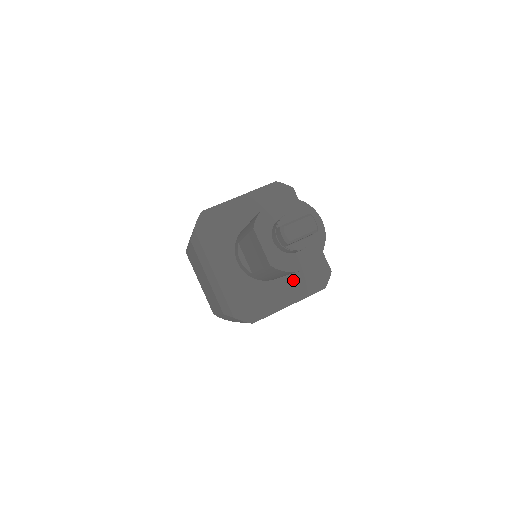
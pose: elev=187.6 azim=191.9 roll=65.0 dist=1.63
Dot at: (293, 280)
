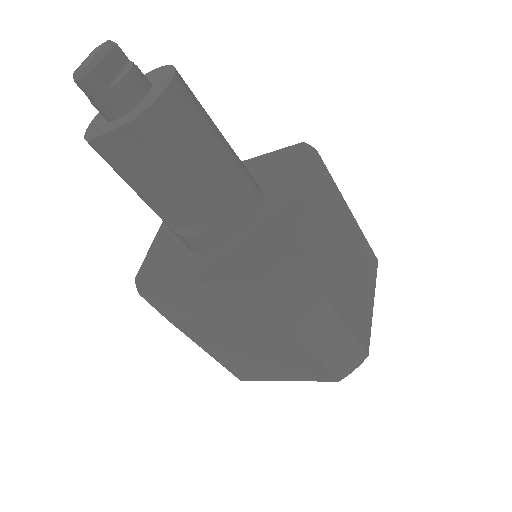
Dot at: (279, 188)
